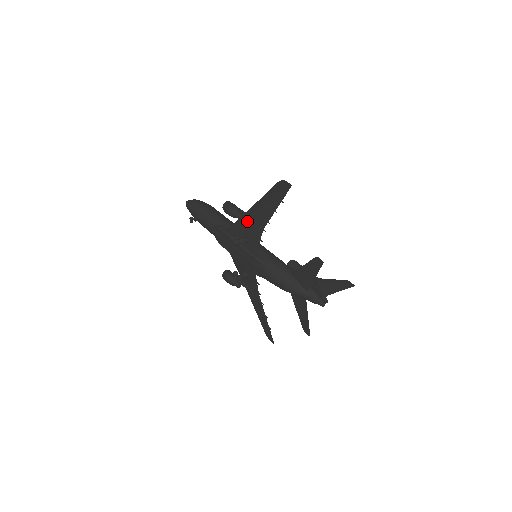
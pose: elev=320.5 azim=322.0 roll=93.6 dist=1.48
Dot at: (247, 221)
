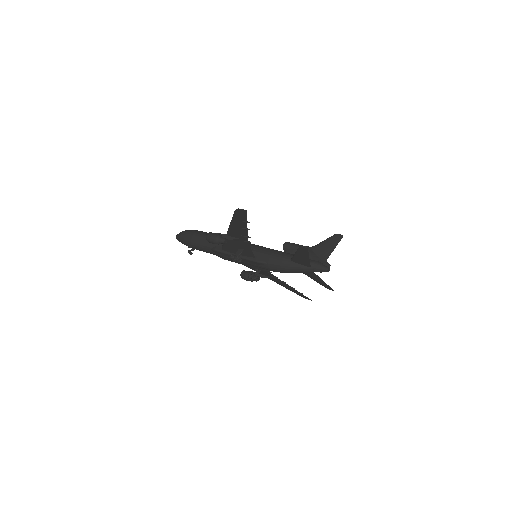
Dot at: (232, 240)
